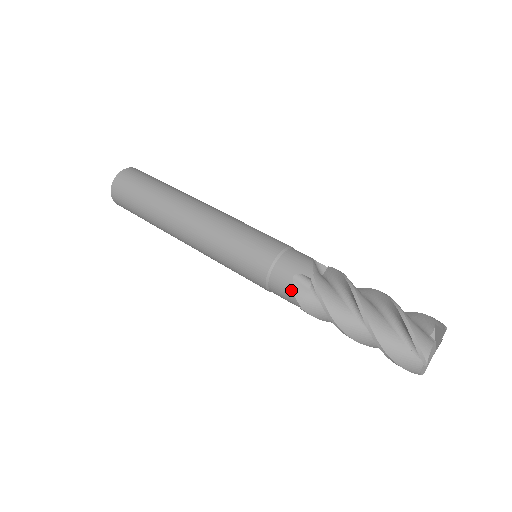
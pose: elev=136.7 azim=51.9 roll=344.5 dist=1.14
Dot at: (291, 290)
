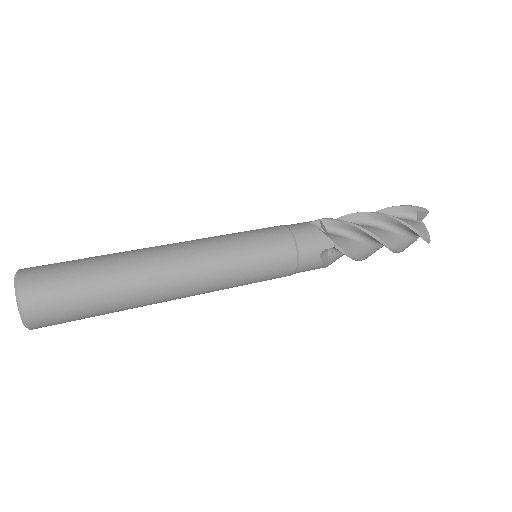
Dot at: (318, 231)
